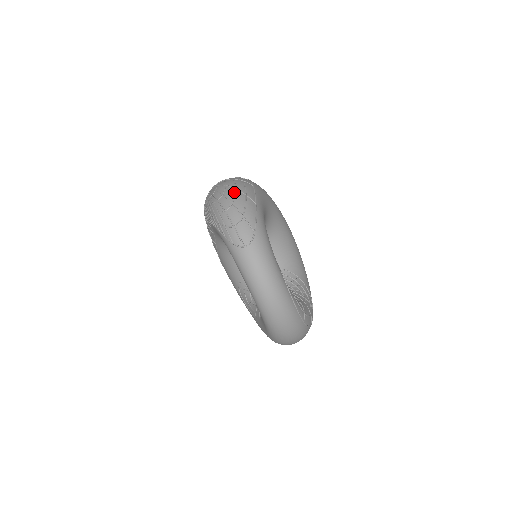
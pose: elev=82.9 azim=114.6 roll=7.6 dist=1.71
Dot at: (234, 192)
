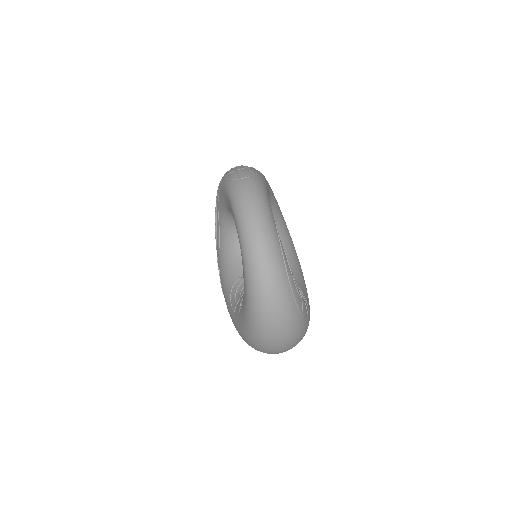
Dot at: occluded
